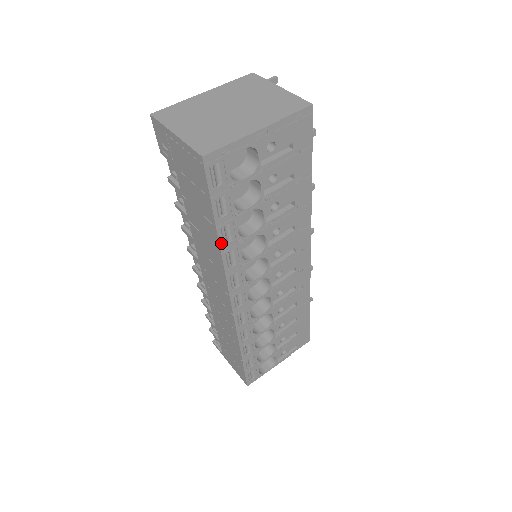
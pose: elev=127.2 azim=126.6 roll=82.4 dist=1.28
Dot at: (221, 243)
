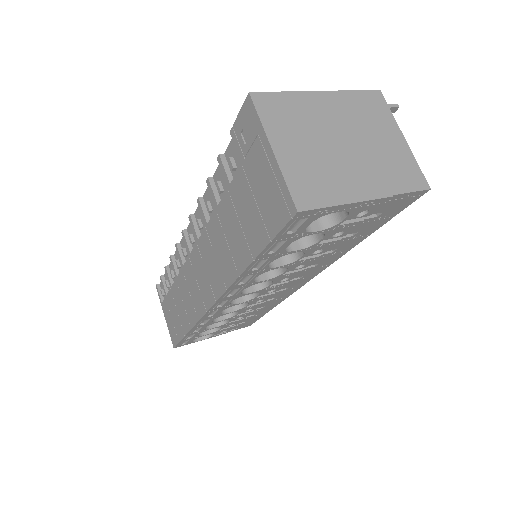
Dot at: (246, 270)
